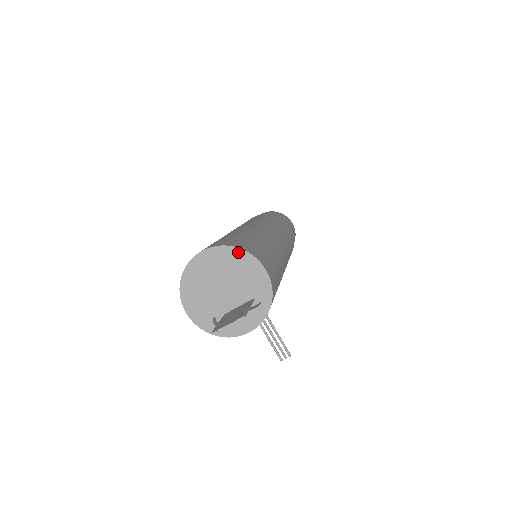
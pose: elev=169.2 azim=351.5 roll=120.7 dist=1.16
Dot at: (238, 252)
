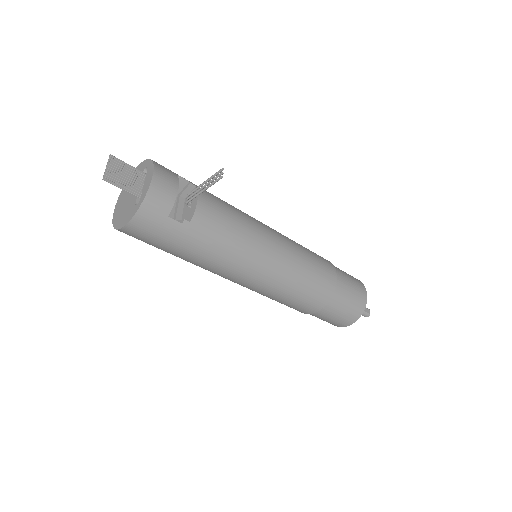
Dot at: occluded
